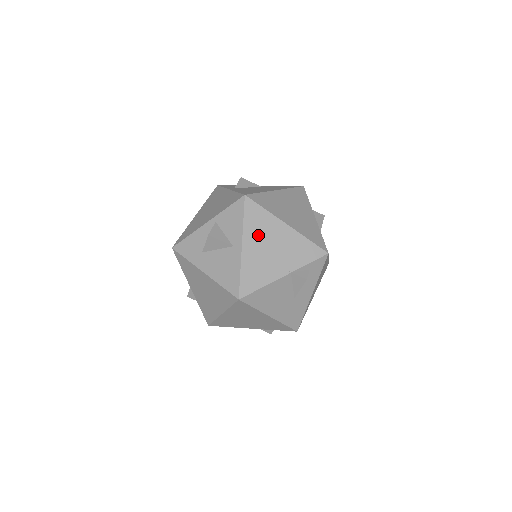
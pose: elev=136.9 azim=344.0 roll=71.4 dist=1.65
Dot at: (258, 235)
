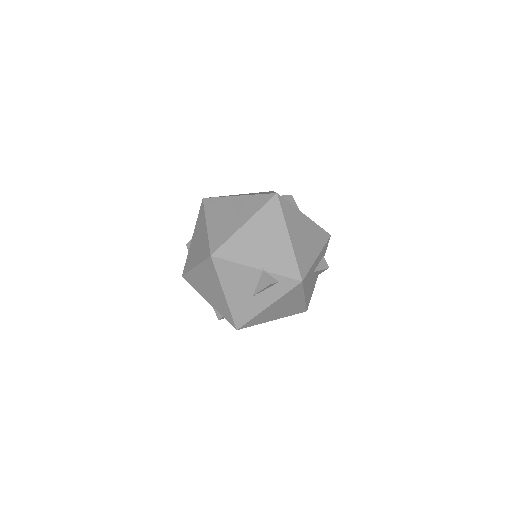
Dot at: (263, 226)
